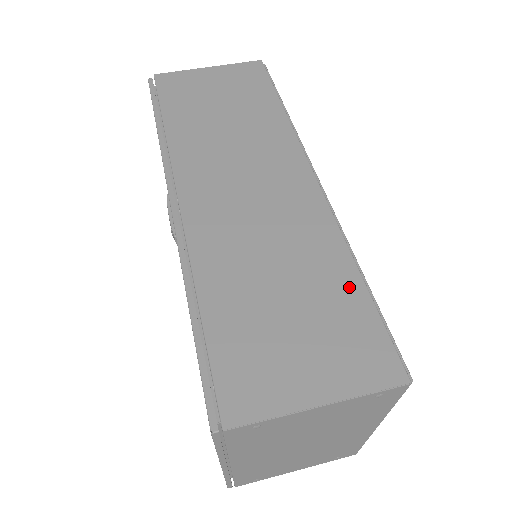
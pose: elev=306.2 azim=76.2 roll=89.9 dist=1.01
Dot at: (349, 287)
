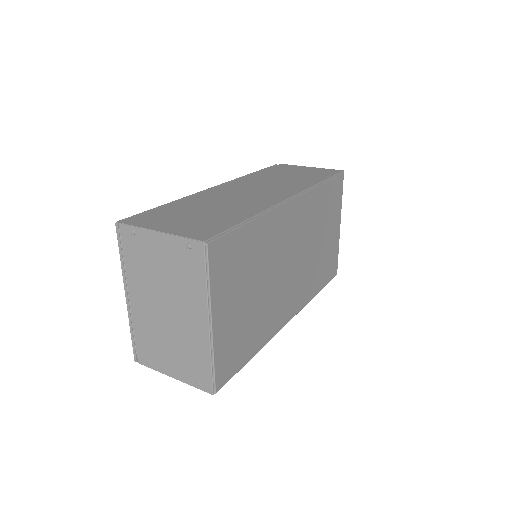
Dot at: (236, 219)
